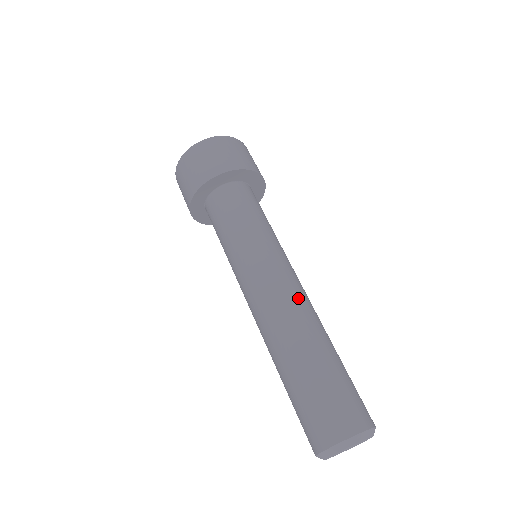
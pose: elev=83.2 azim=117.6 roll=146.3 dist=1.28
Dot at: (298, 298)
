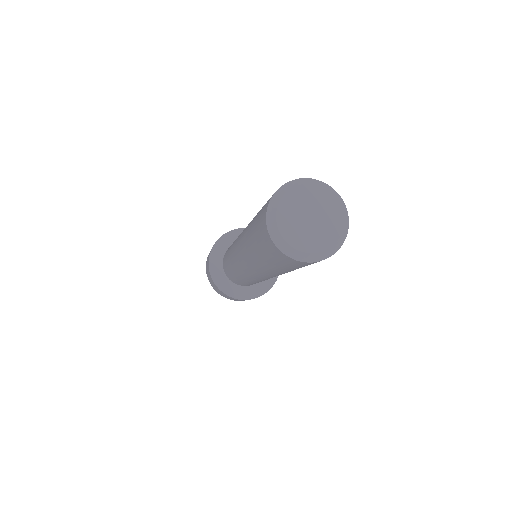
Dot at: occluded
